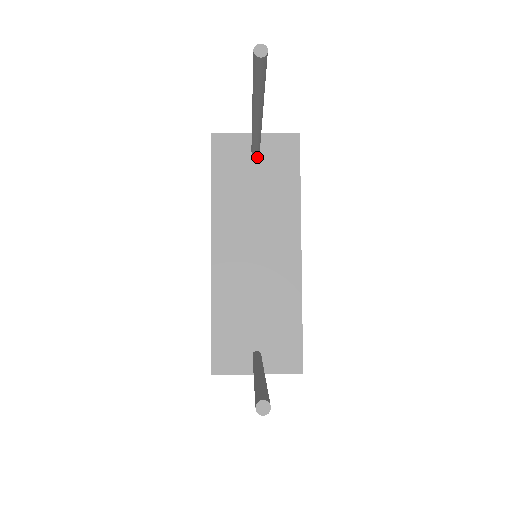
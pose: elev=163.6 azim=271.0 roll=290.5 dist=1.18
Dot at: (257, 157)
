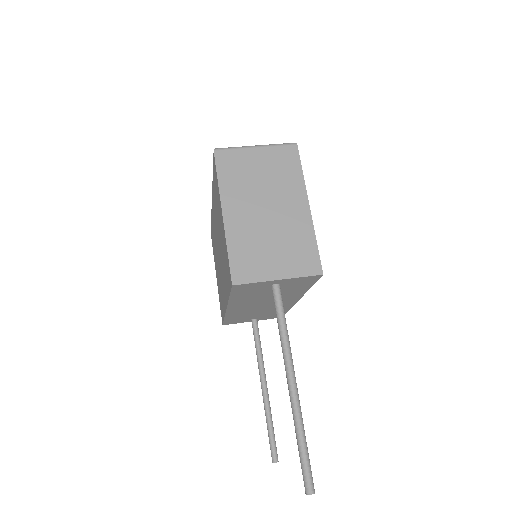
Dot at: occluded
